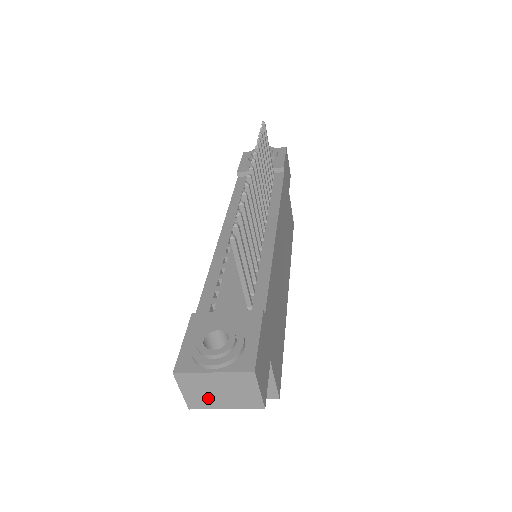
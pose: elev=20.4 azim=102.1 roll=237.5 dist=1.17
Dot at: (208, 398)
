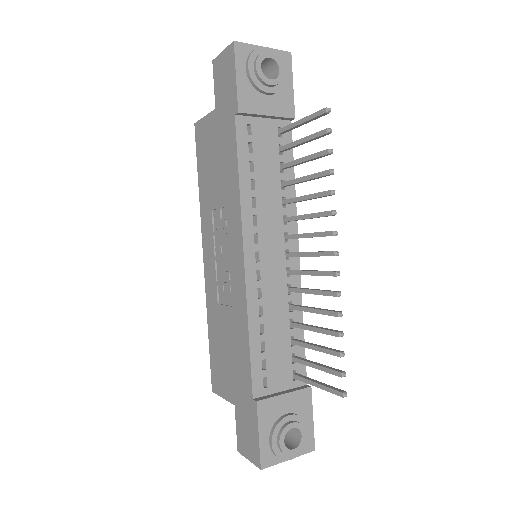
Dot at: occluded
